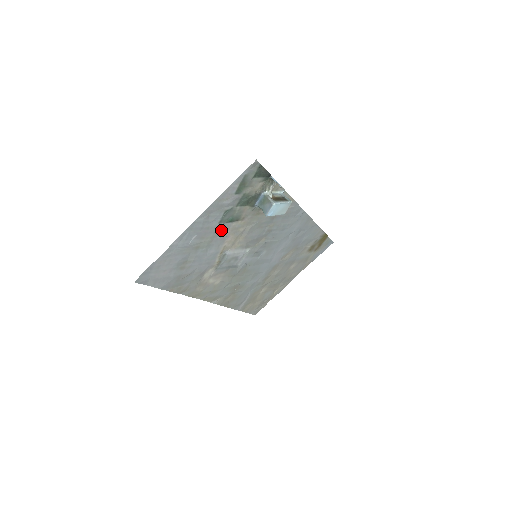
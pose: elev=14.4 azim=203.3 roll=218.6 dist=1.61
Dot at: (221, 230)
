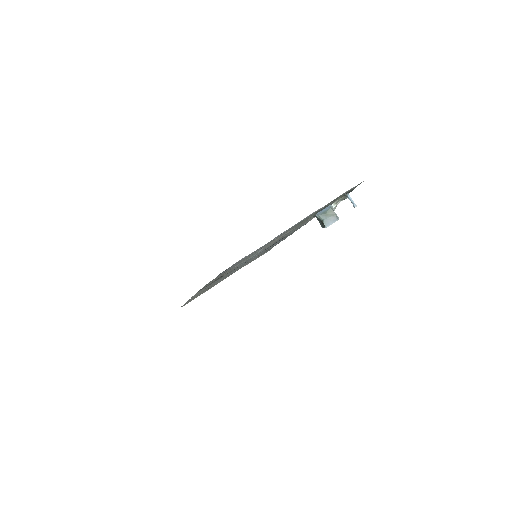
Dot at: occluded
